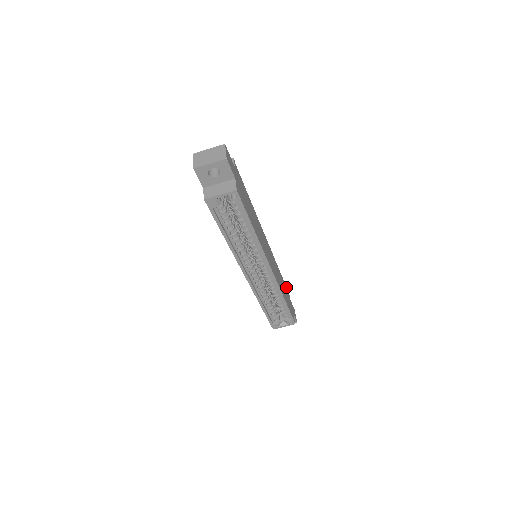
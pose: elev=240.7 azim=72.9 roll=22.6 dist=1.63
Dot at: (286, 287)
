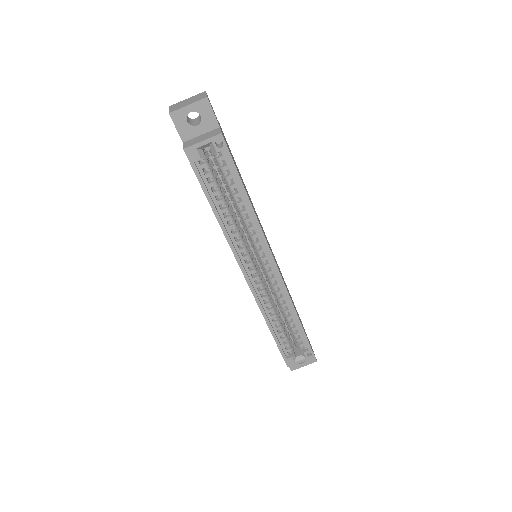
Dot at: (298, 314)
